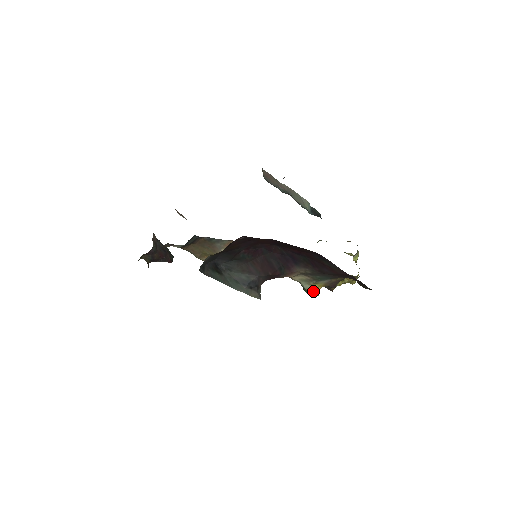
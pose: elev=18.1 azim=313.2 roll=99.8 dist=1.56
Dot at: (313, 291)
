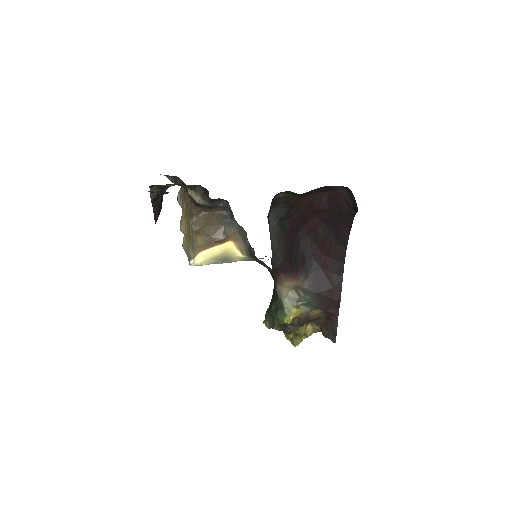
Dot at: (289, 315)
